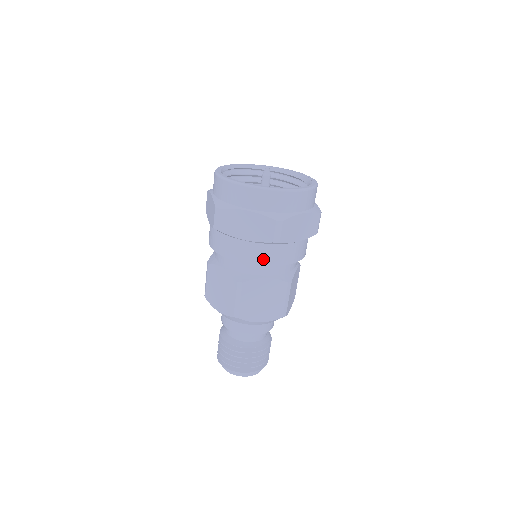
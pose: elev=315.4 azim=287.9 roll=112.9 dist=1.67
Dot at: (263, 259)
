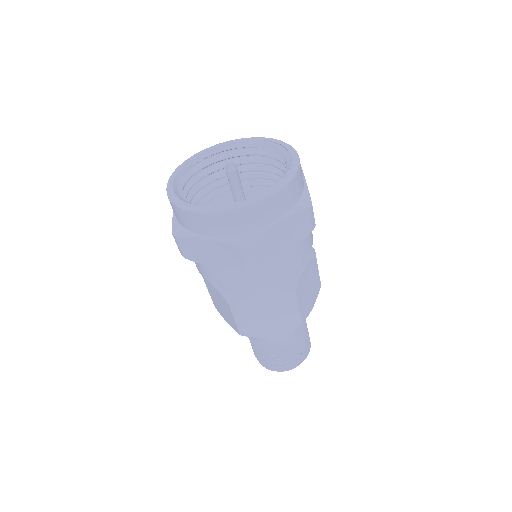
Dot at: (303, 254)
